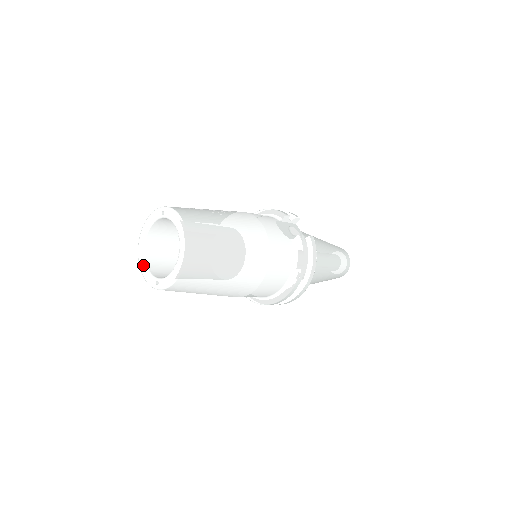
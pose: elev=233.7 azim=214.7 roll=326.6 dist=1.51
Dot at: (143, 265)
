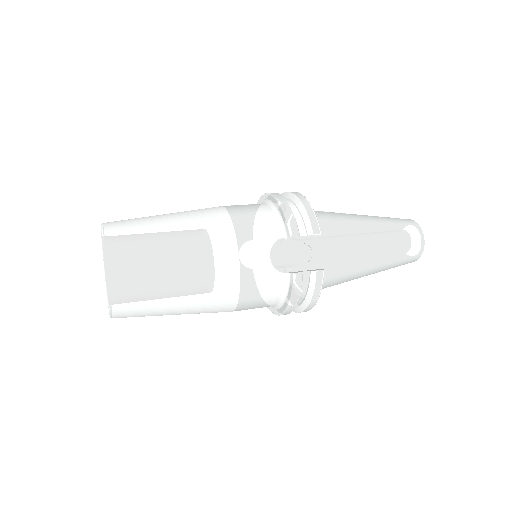
Dot at: occluded
